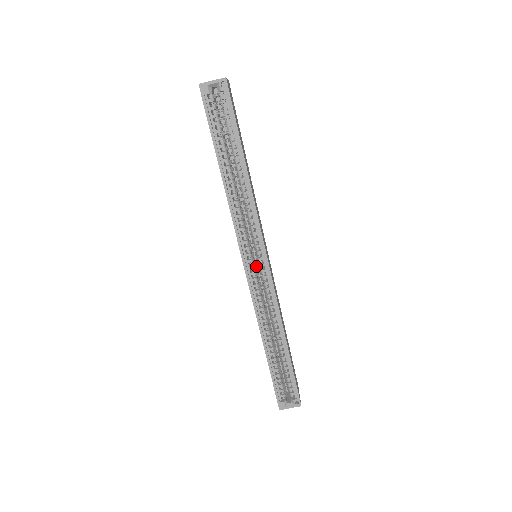
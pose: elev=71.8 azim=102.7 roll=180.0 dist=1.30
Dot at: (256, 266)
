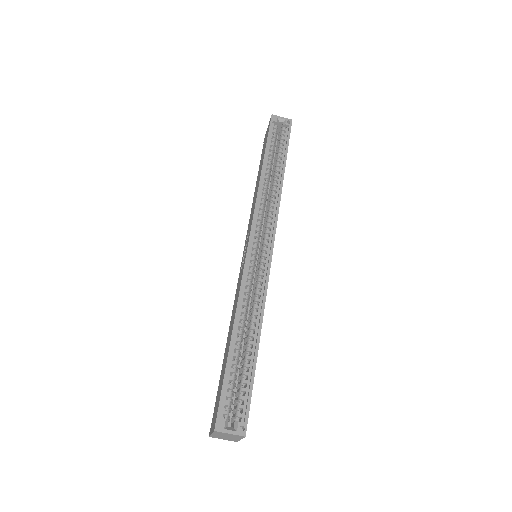
Dot at: (257, 253)
